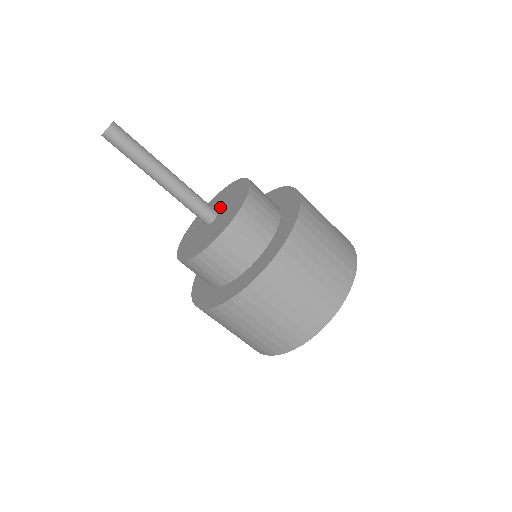
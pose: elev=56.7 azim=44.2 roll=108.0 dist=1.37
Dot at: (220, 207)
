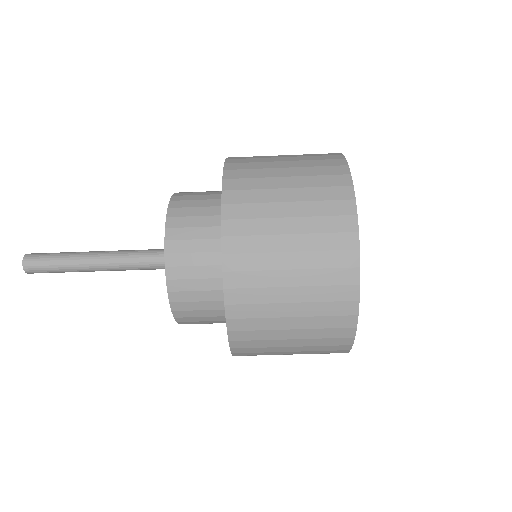
Dot at: occluded
